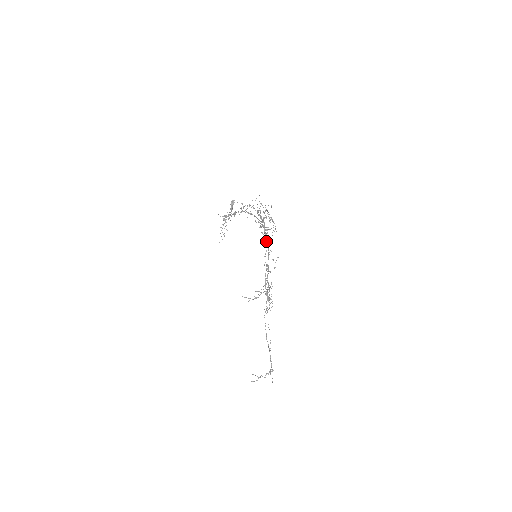
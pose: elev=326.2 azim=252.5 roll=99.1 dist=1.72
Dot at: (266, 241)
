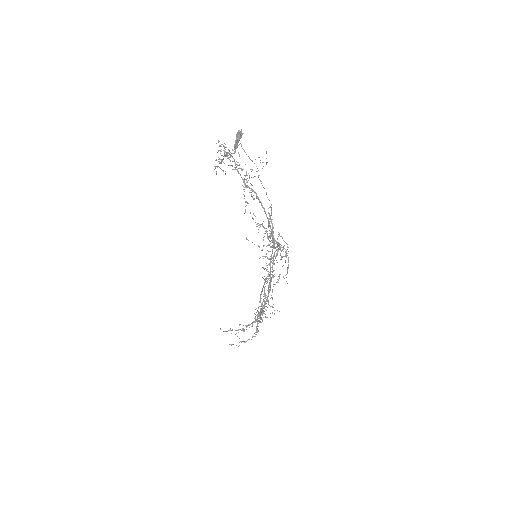
Dot at: occluded
